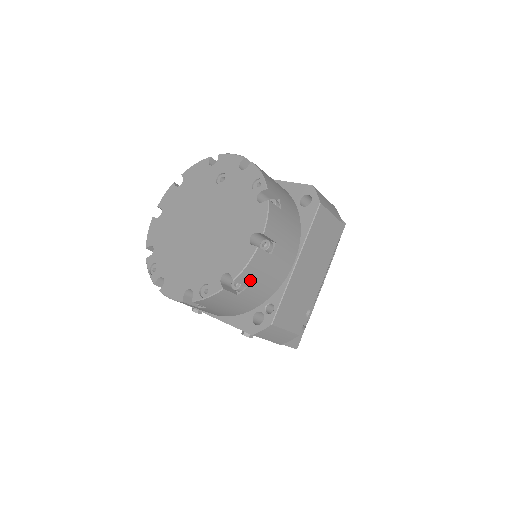
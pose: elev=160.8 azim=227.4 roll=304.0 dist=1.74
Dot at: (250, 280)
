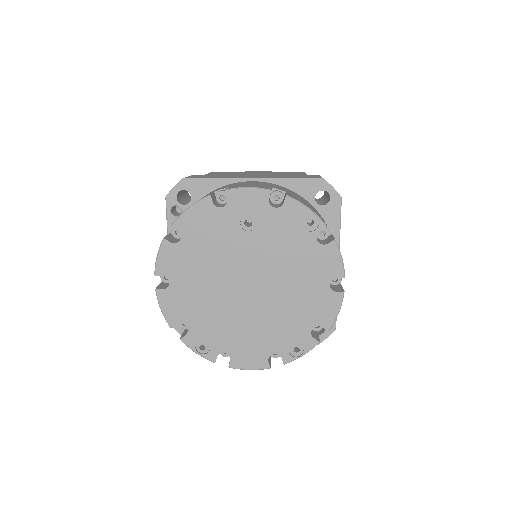
Dot at: occluded
